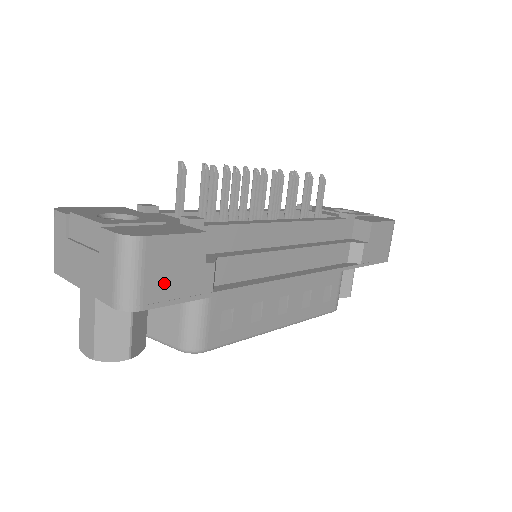
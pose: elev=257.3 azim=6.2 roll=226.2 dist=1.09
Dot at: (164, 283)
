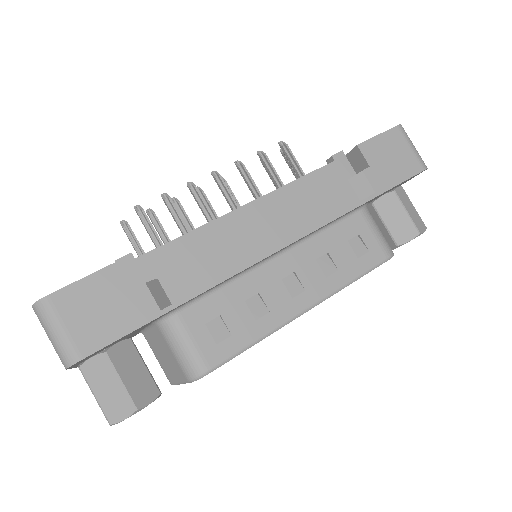
Dot at: (94, 325)
